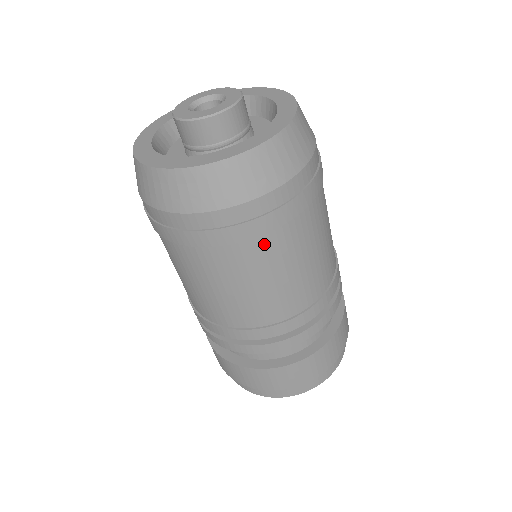
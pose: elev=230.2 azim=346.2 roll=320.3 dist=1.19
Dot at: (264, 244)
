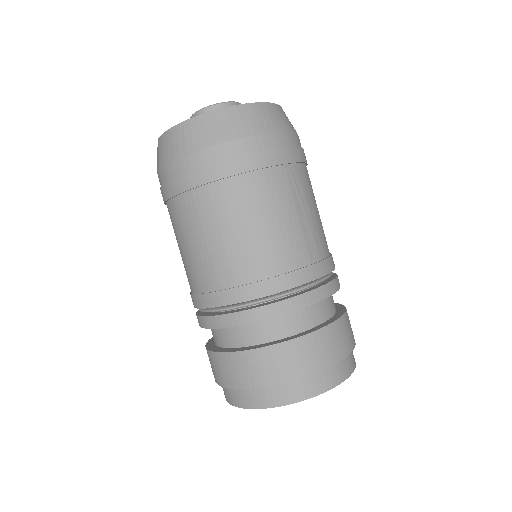
Dot at: (200, 198)
